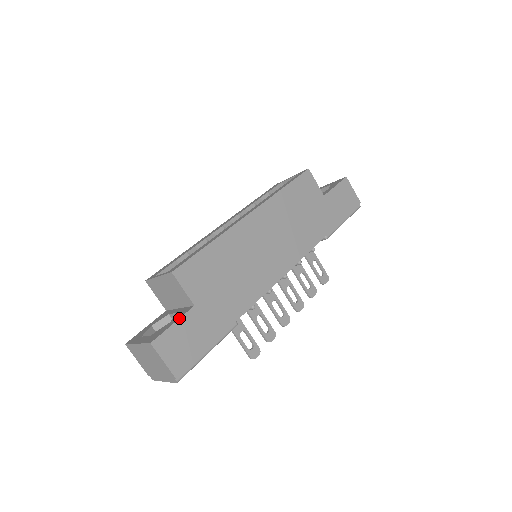
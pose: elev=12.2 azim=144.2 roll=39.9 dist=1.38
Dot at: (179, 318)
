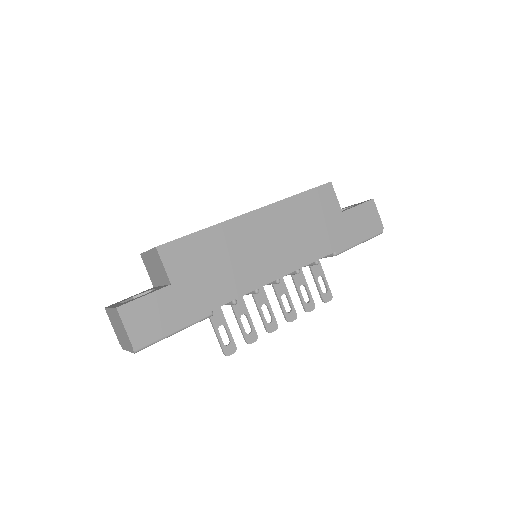
Dot at: (152, 292)
